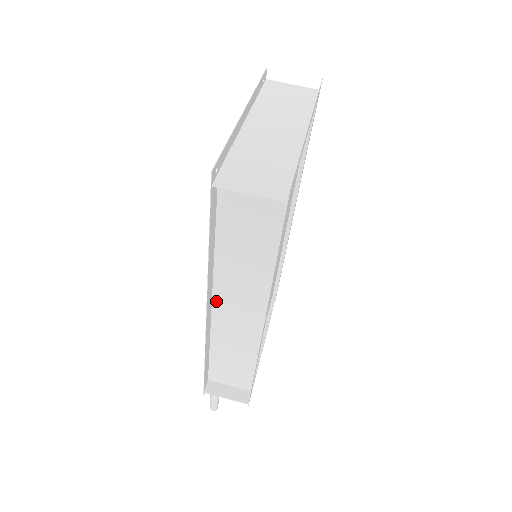
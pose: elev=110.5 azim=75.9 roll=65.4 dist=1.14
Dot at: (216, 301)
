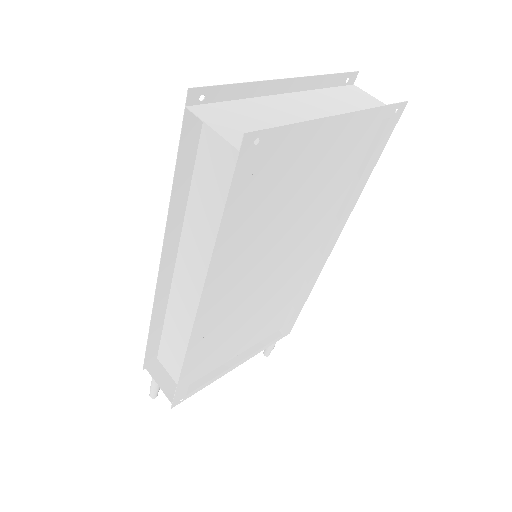
Dot at: (179, 263)
